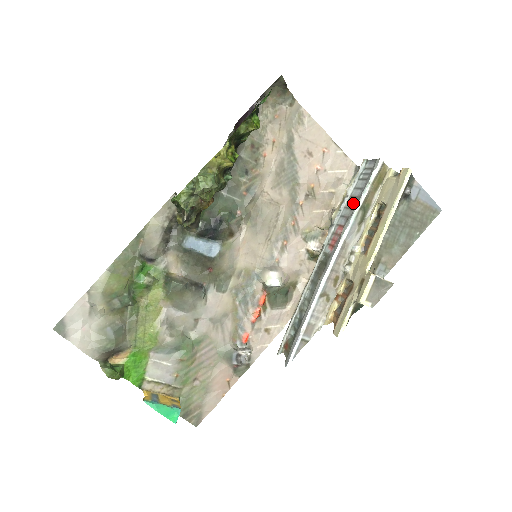
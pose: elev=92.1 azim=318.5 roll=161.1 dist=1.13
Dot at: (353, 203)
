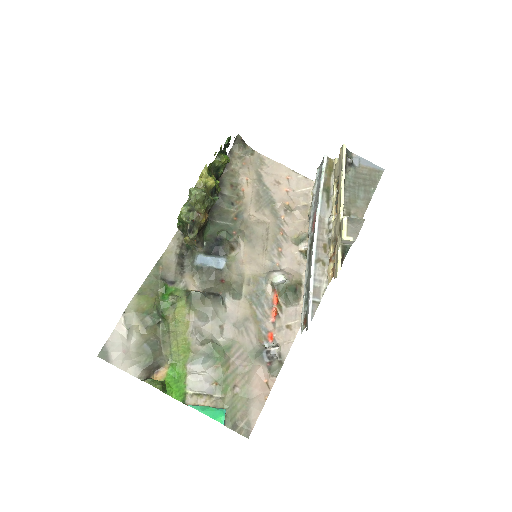
Dot at: (318, 193)
